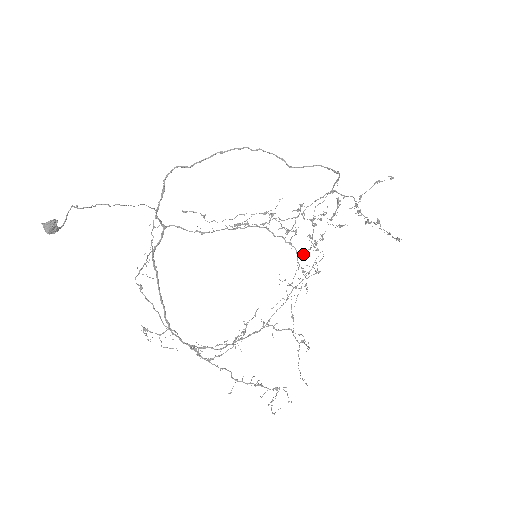
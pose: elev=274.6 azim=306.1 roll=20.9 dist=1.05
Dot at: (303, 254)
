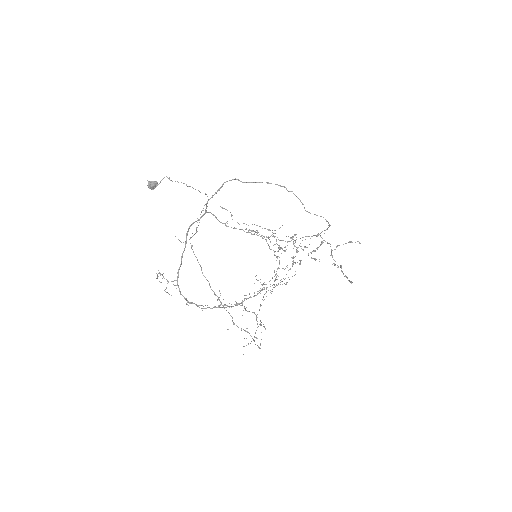
Dot at: (282, 268)
